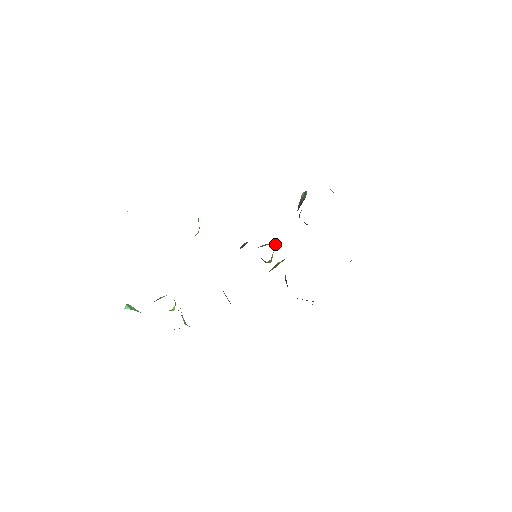
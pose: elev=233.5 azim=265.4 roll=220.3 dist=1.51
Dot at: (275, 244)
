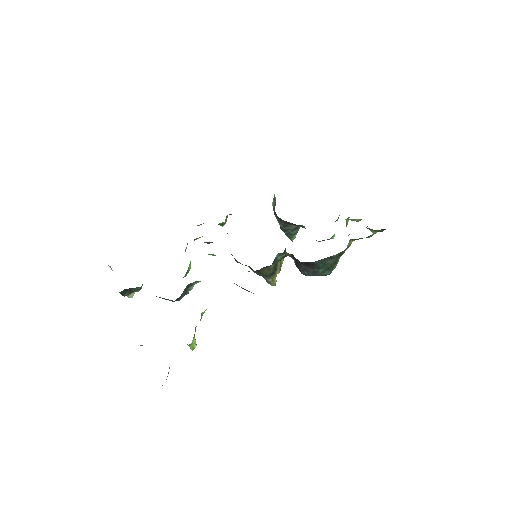
Dot at: occluded
